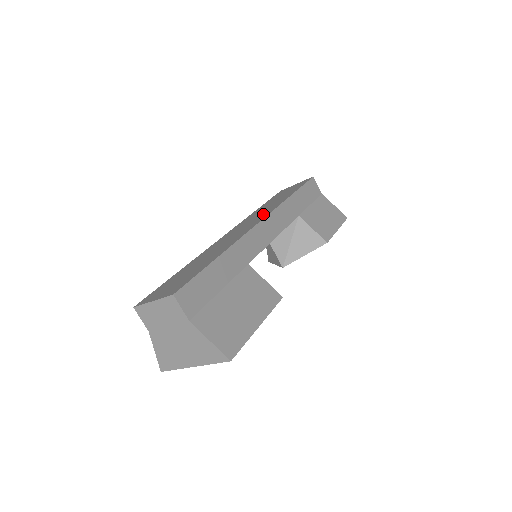
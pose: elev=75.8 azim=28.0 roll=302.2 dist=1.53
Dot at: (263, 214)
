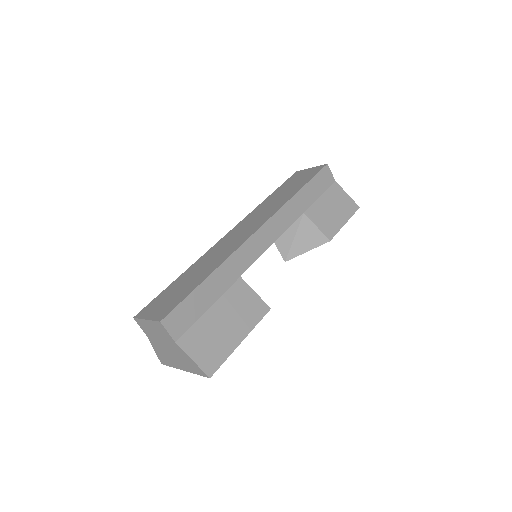
Dot at: (265, 215)
